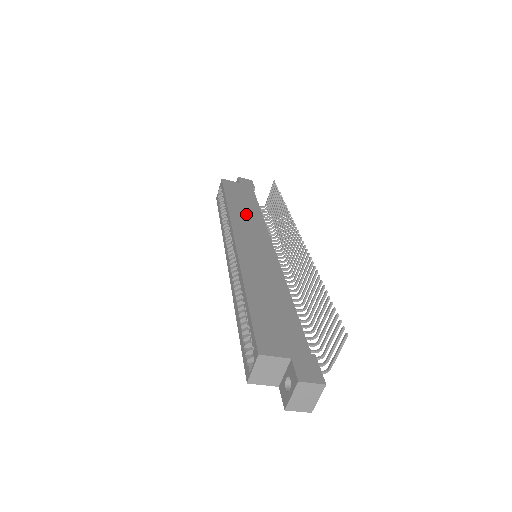
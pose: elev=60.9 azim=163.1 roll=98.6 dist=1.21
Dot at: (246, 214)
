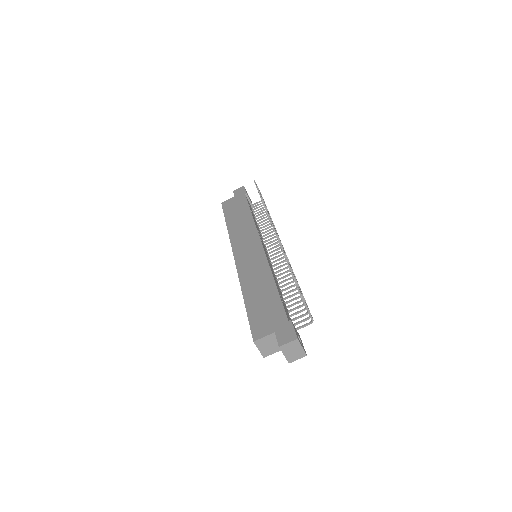
Dot at: (241, 226)
